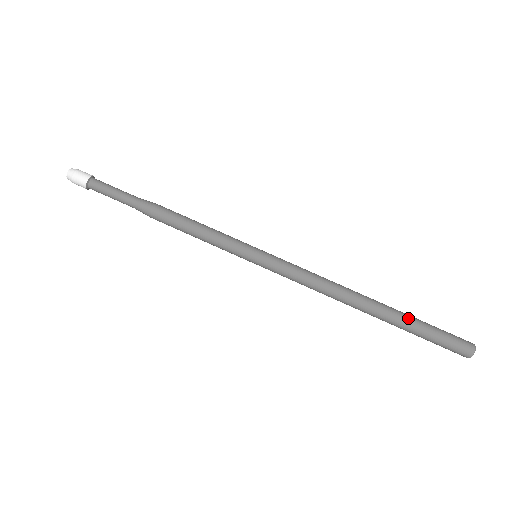
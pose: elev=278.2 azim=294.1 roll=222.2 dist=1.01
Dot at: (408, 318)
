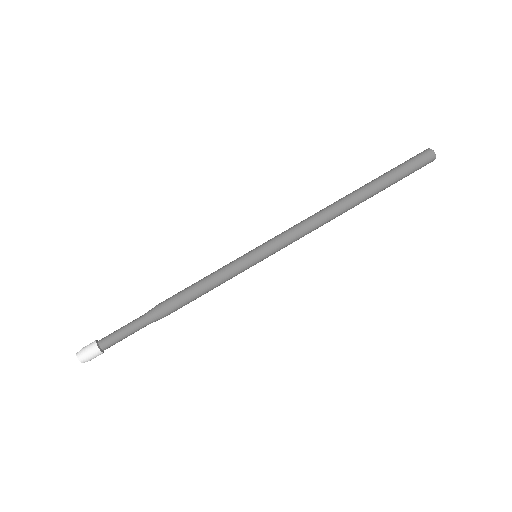
Dot at: (382, 182)
